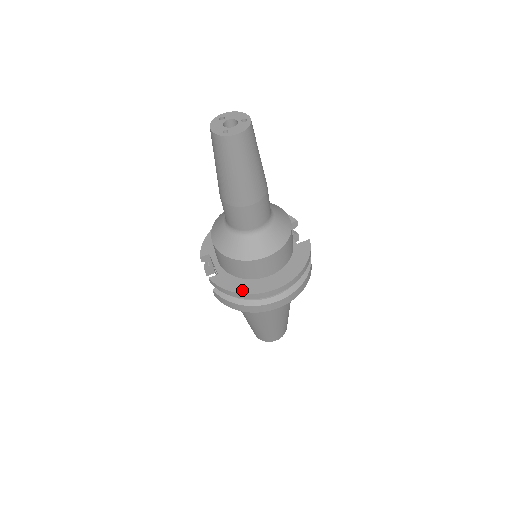
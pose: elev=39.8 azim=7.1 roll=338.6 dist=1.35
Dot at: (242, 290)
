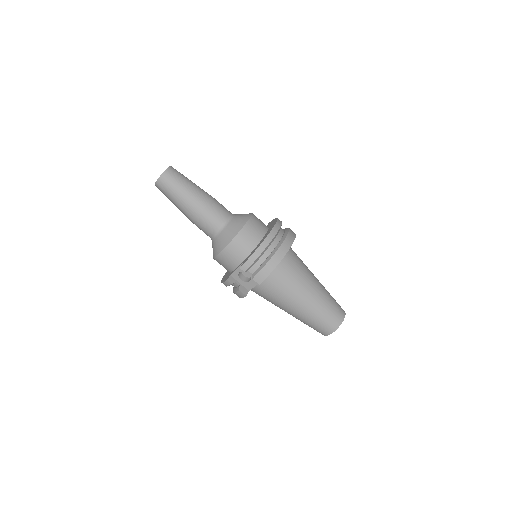
Dot at: (260, 244)
